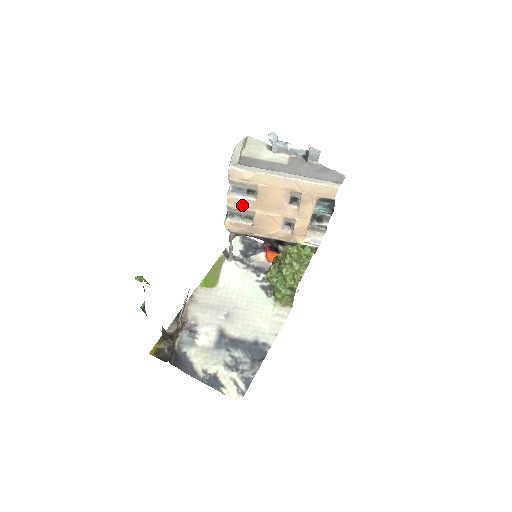
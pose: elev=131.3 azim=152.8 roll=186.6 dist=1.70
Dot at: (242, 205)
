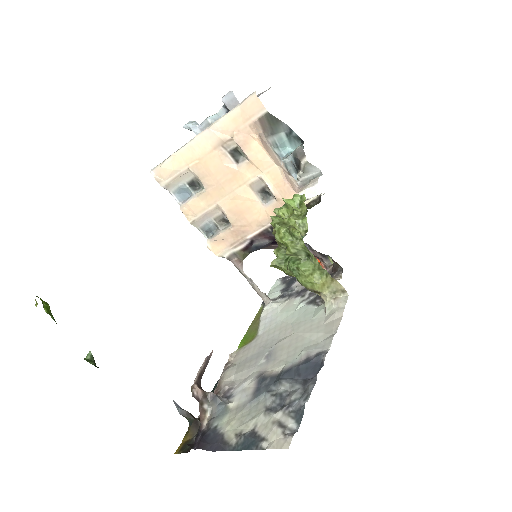
Dot at: (201, 208)
